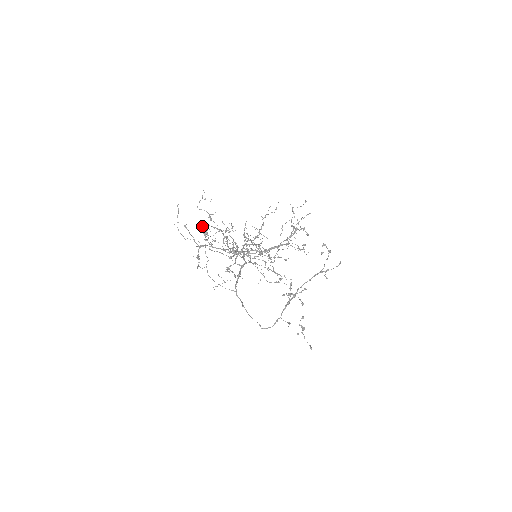
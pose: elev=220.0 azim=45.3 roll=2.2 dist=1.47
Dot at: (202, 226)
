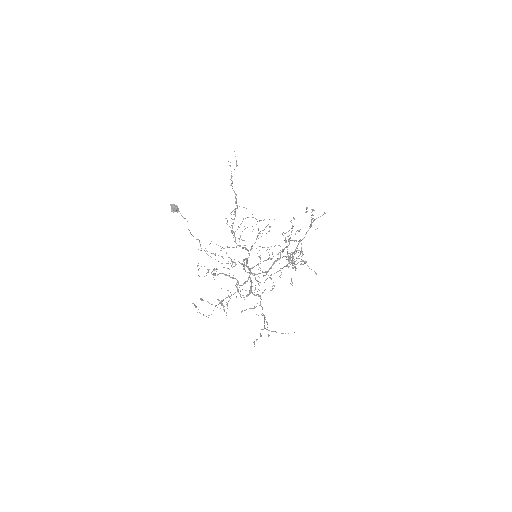
Dot at: (171, 209)
